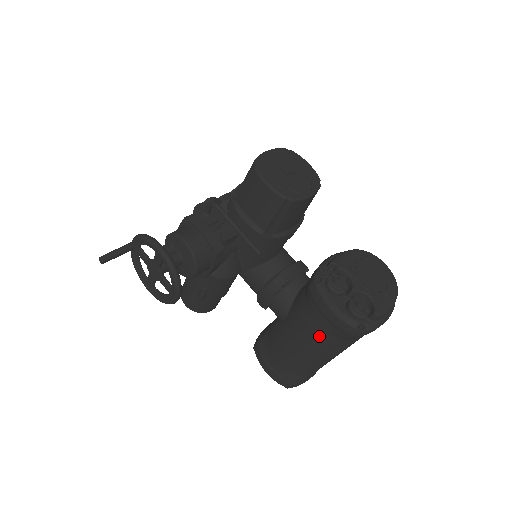
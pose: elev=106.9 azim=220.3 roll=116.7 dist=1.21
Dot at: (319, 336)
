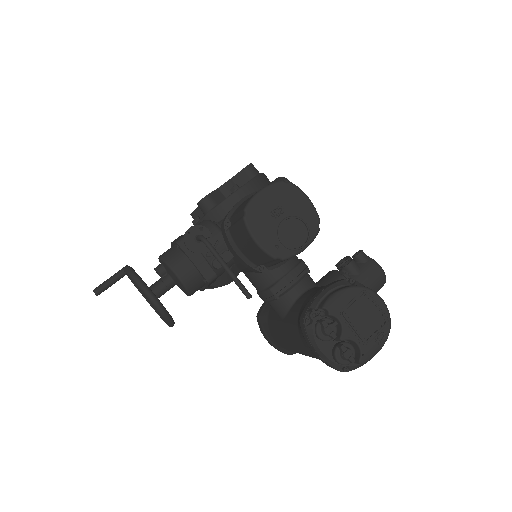
Dot at: (309, 354)
